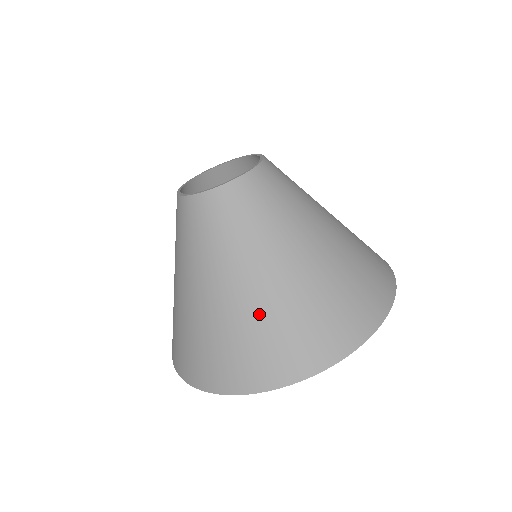
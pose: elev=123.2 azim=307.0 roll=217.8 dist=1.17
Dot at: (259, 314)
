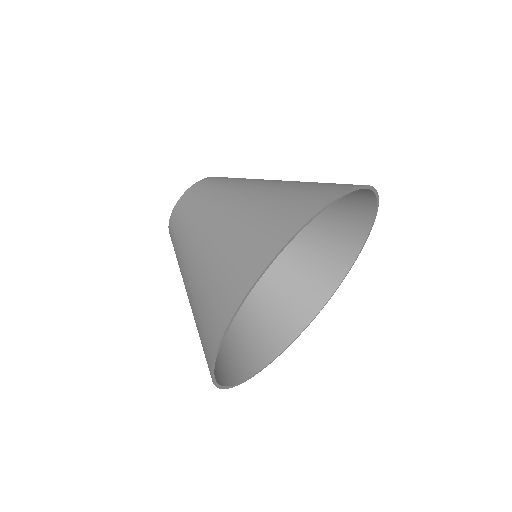
Dot at: (262, 202)
